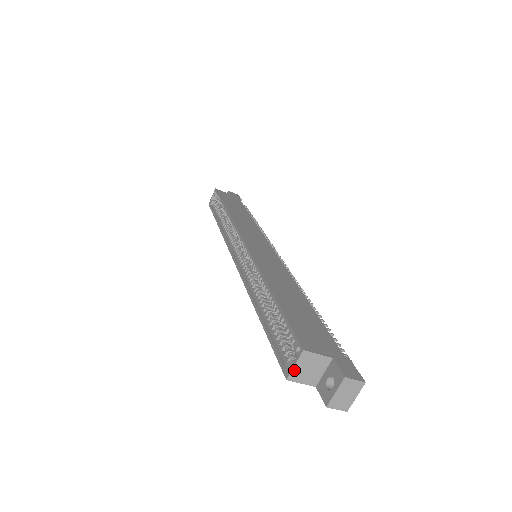
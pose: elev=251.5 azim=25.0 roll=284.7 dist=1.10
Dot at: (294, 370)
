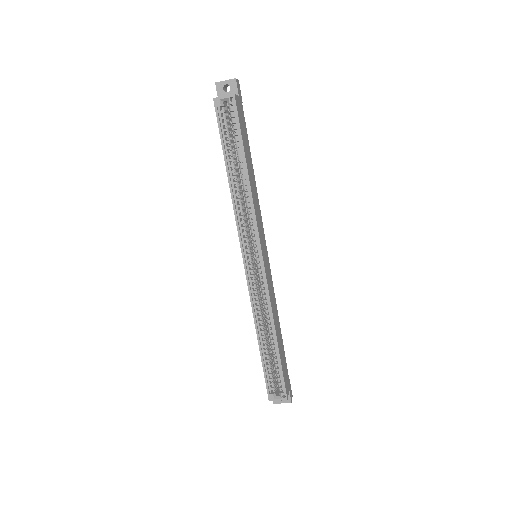
Dot at: (275, 400)
